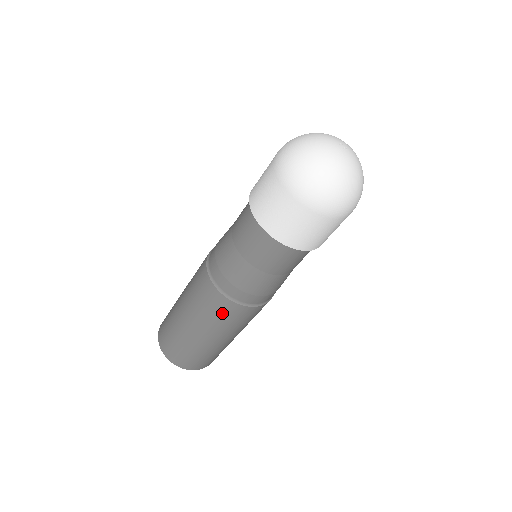
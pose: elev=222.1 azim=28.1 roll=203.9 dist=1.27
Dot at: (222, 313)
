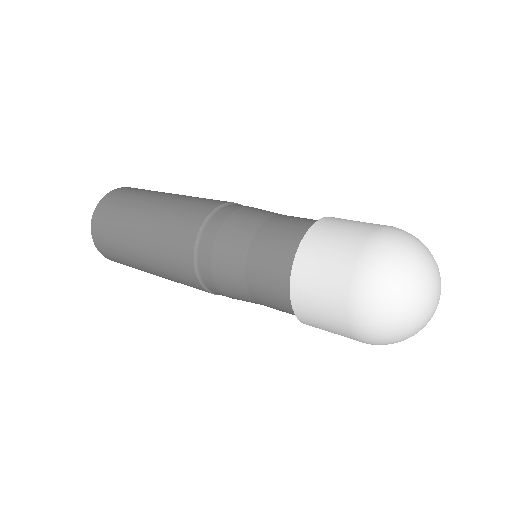
Dot at: (185, 282)
